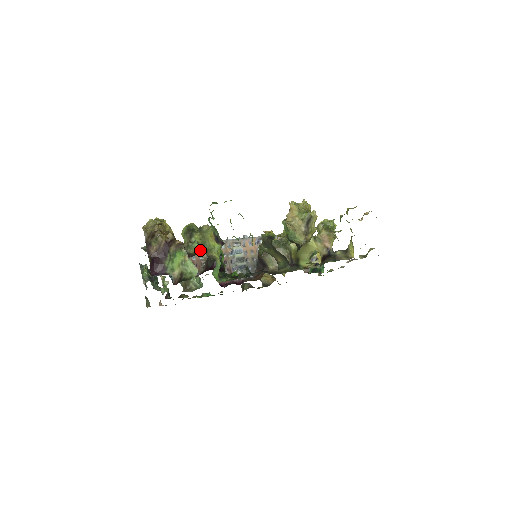
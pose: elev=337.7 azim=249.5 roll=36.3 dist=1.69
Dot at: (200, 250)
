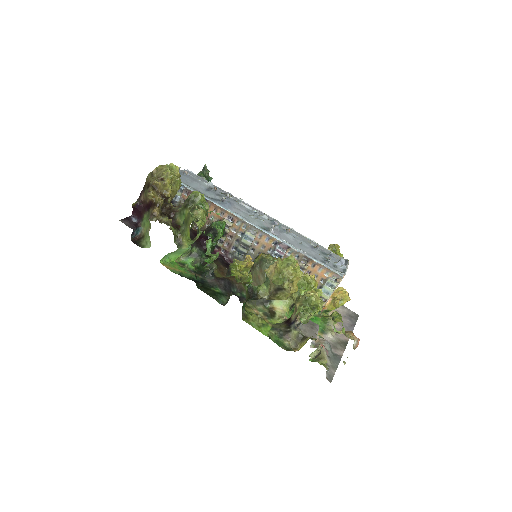
Dot at: (182, 225)
